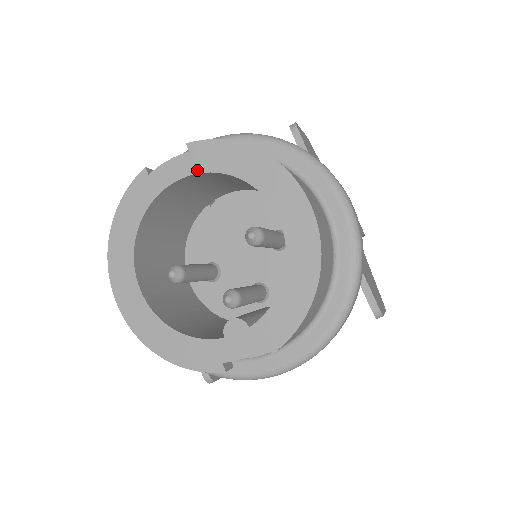
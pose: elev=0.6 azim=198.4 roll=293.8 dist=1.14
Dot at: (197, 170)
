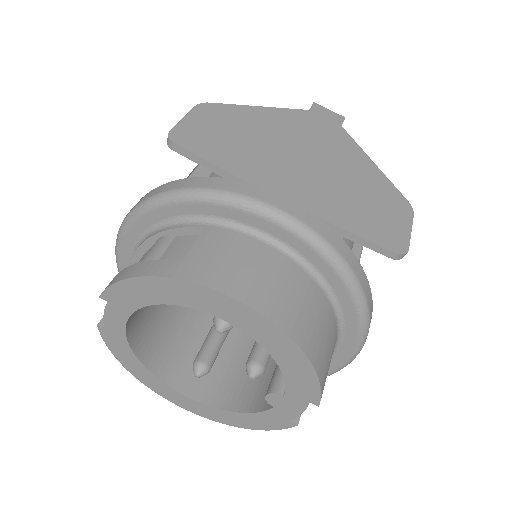
Dot at: (128, 312)
